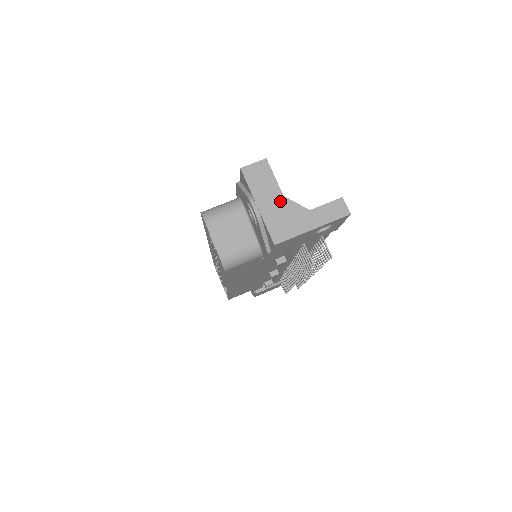
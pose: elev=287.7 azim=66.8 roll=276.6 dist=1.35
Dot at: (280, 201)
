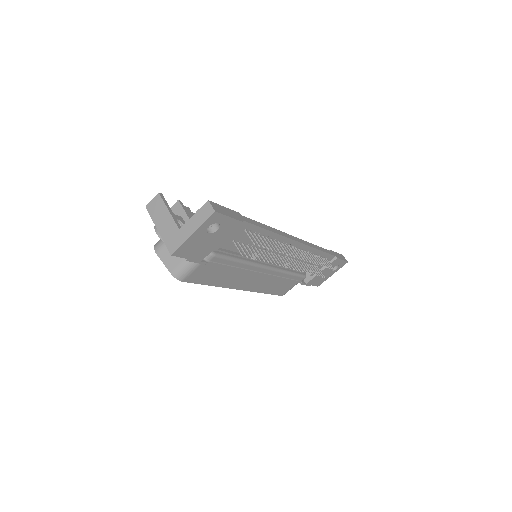
Dot at: (170, 221)
